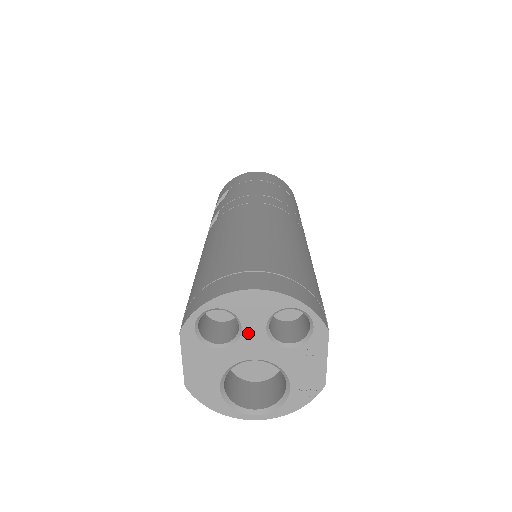
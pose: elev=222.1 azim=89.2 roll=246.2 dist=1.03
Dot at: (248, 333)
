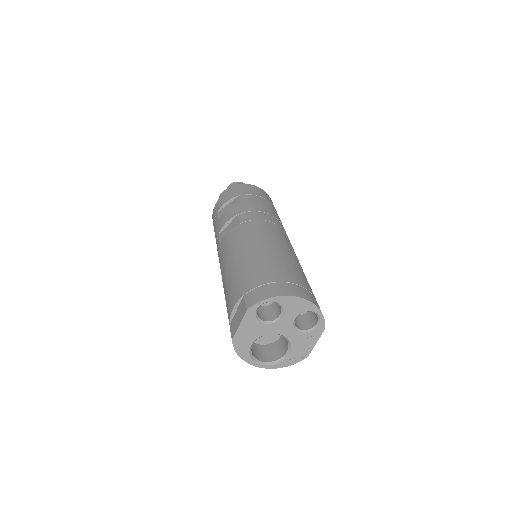
Dot at: (284, 319)
